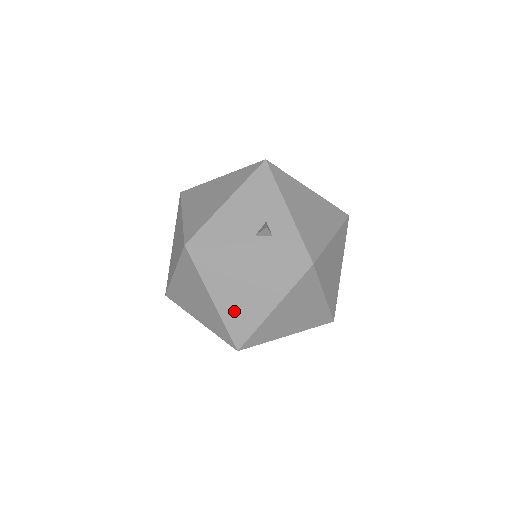
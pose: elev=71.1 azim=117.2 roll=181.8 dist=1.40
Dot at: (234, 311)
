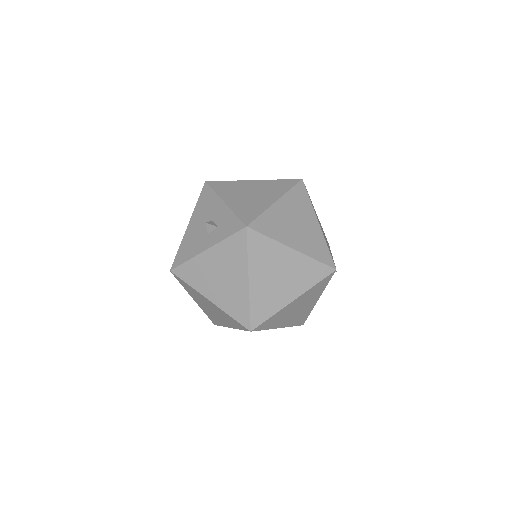
Dot at: (227, 300)
